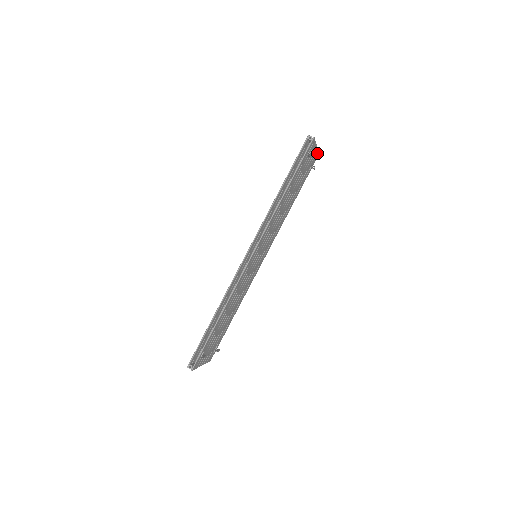
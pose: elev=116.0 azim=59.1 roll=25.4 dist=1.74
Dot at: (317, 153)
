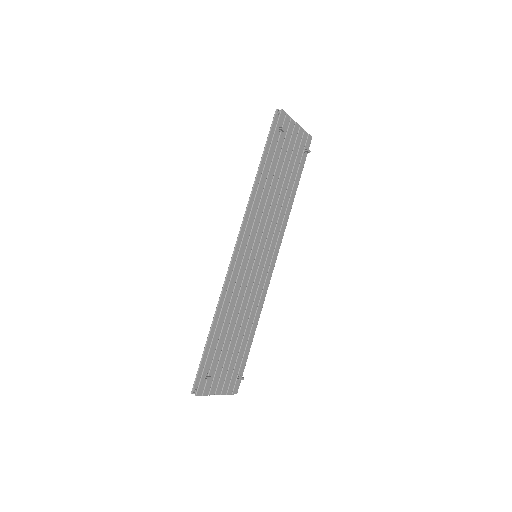
Dot at: (306, 135)
